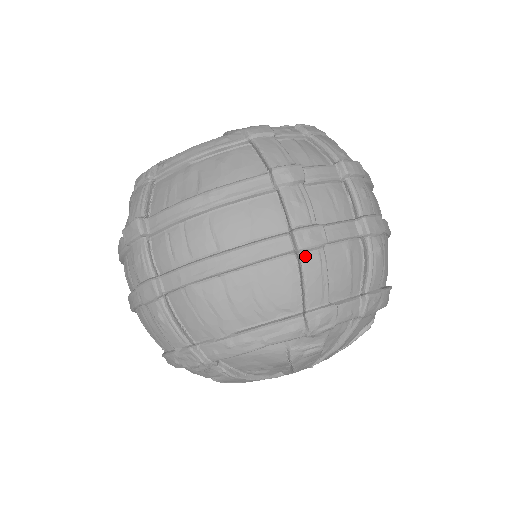
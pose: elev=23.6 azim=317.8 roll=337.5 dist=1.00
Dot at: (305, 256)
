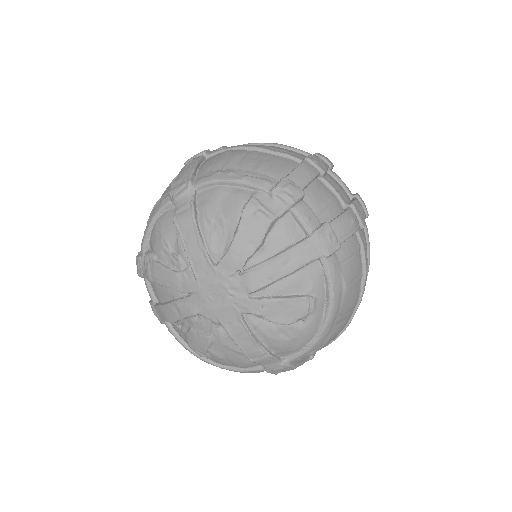
Dot at: (307, 162)
